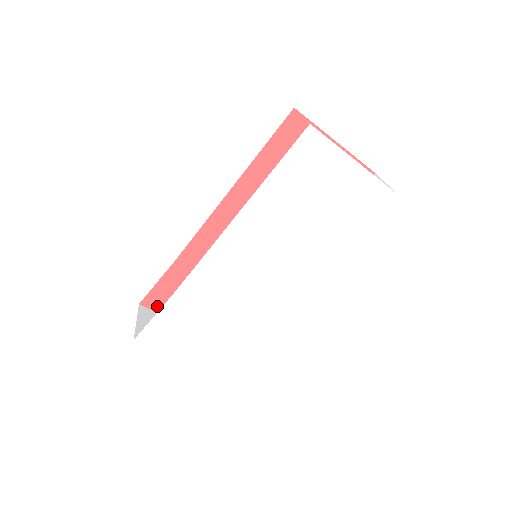
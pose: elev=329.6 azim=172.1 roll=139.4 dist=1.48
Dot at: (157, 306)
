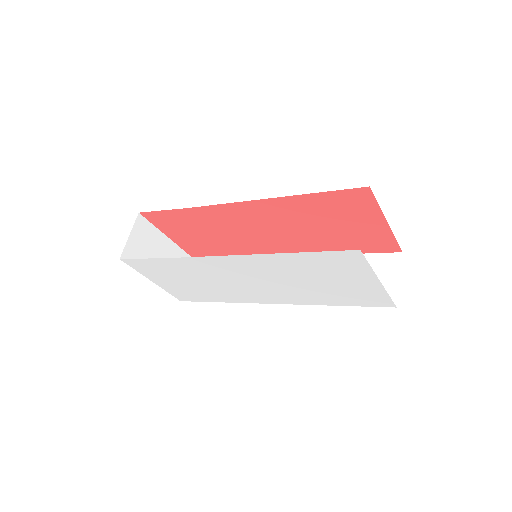
Dot at: (154, 220)
